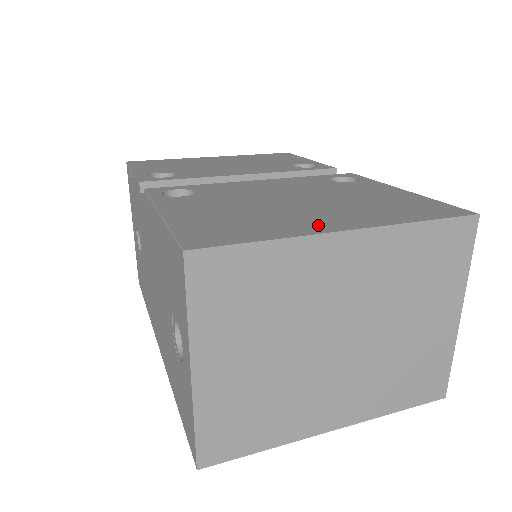
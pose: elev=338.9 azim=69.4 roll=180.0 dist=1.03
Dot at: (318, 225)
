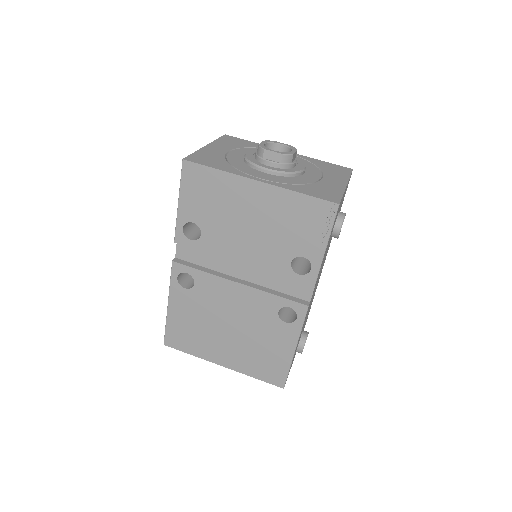
Dot at: (215, 356)
